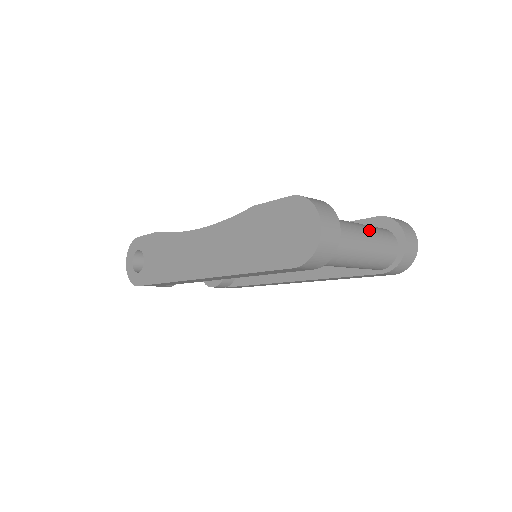
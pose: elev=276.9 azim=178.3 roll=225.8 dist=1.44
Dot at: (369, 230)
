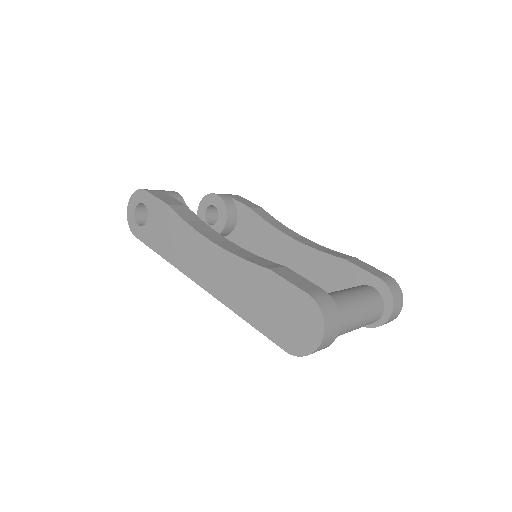
Dot at: (364, 309)
